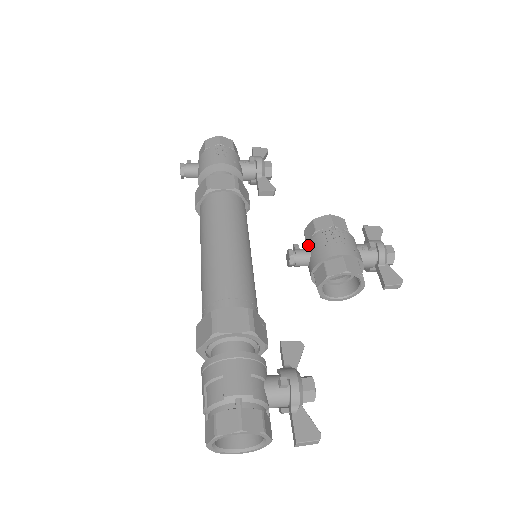
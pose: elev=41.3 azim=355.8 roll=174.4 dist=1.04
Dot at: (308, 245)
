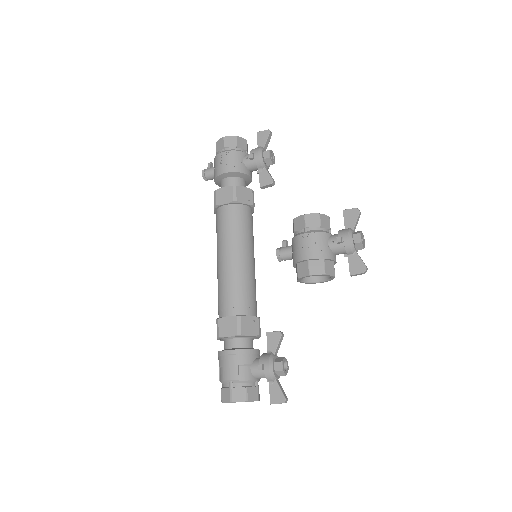
Dot at: occluded
